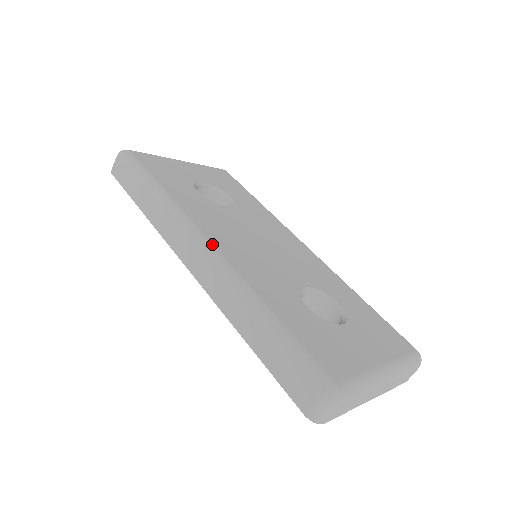
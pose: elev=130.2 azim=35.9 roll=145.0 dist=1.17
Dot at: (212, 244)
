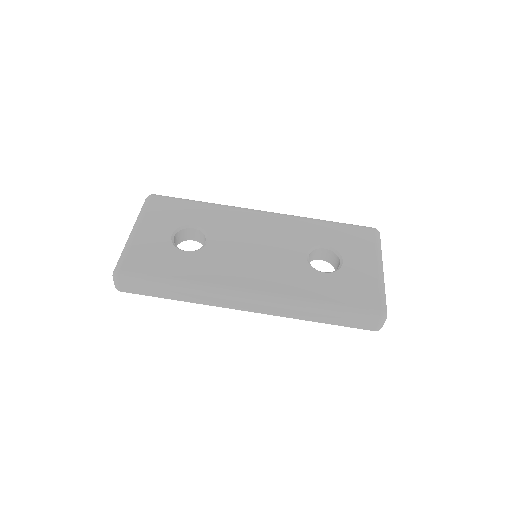
Dot at: (253, 291)
